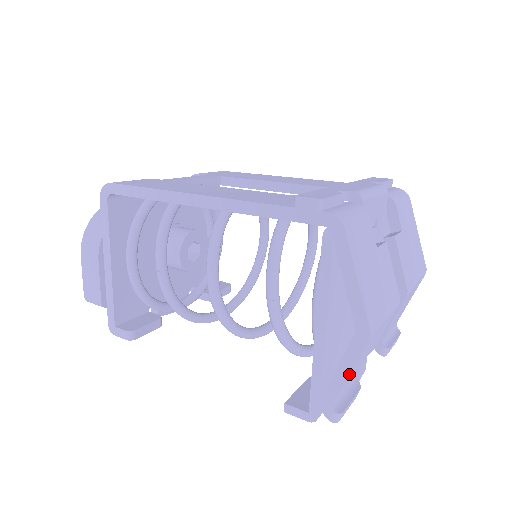
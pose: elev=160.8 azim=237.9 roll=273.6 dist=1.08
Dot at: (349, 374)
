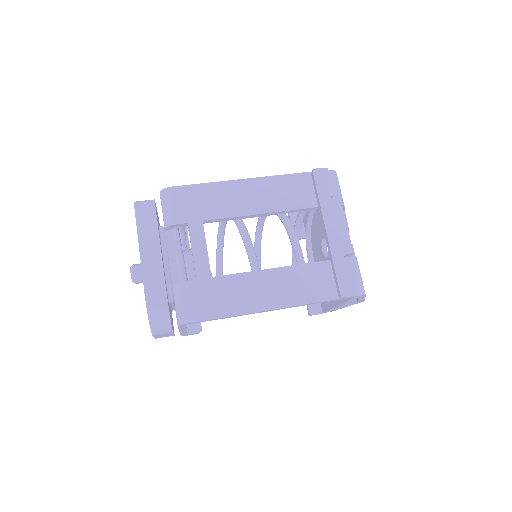
Dot at: occluded
